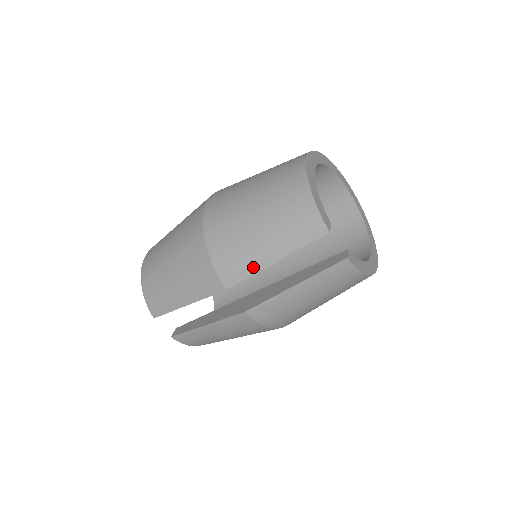
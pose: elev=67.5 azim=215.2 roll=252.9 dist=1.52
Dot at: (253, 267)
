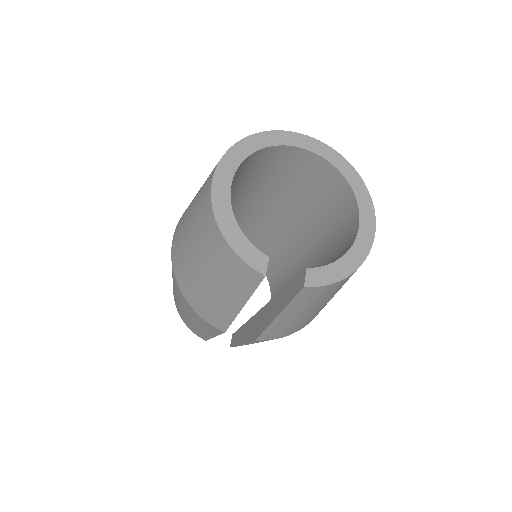
Dot at: (229, 314)
